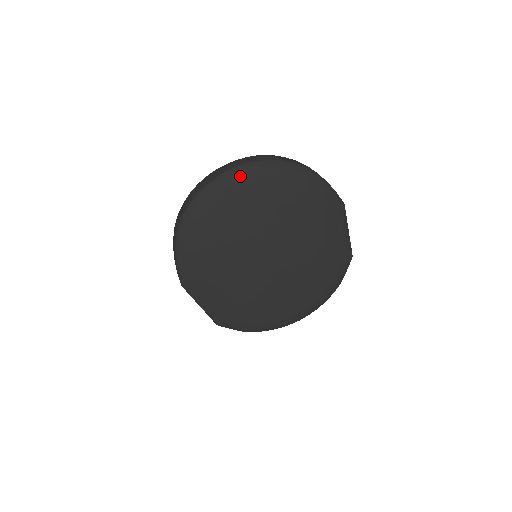
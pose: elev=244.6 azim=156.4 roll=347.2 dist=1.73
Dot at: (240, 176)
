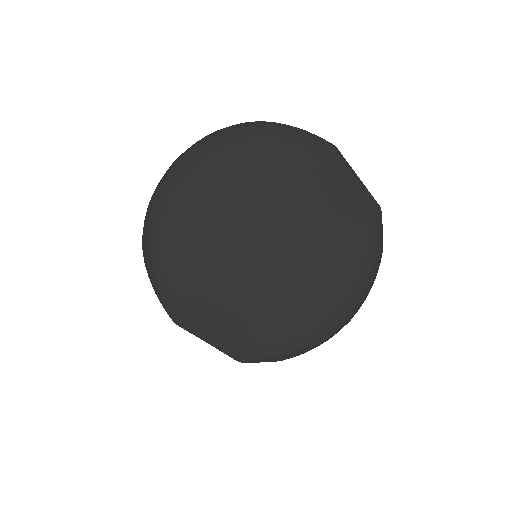
Dot at: (188, 161)
